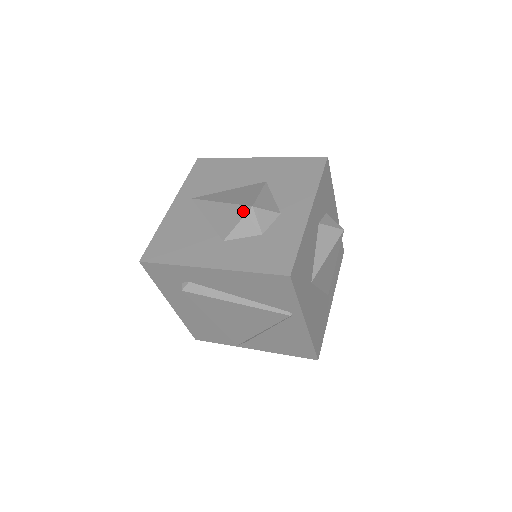
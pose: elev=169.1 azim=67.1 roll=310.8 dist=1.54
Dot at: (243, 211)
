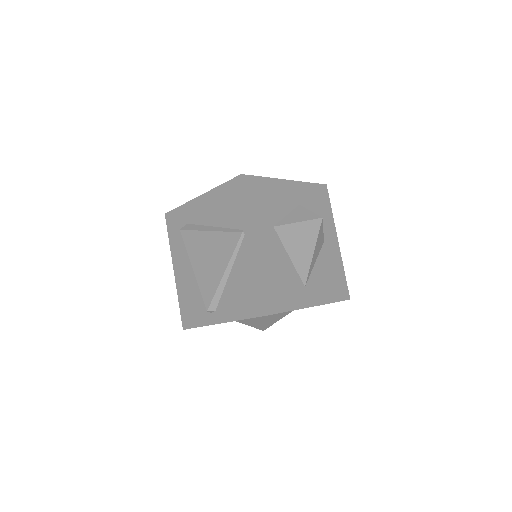
Dot at: occluded
